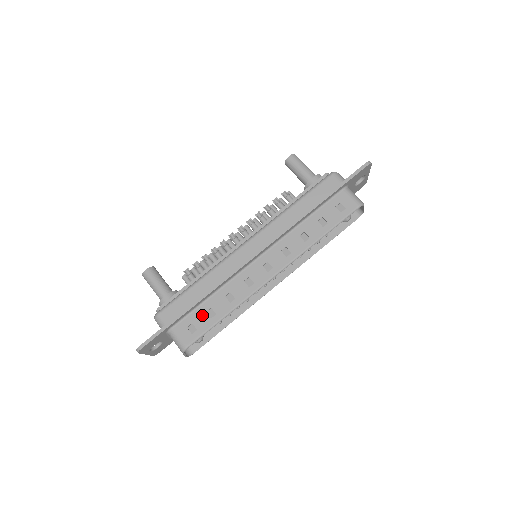
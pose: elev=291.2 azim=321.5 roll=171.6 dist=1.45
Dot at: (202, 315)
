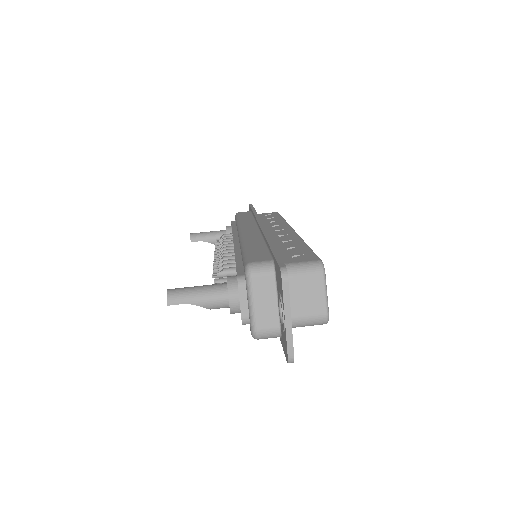
Dot at: (289, 251)
